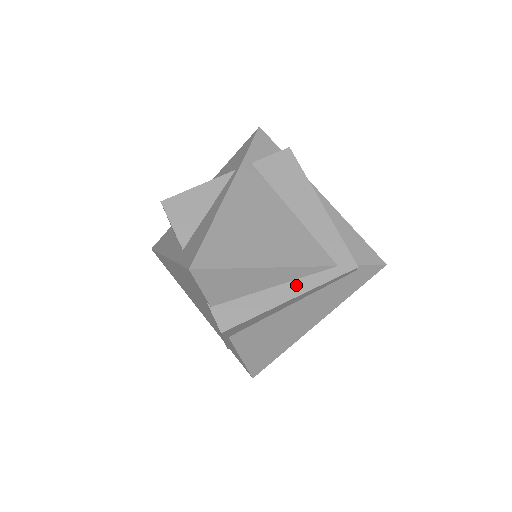
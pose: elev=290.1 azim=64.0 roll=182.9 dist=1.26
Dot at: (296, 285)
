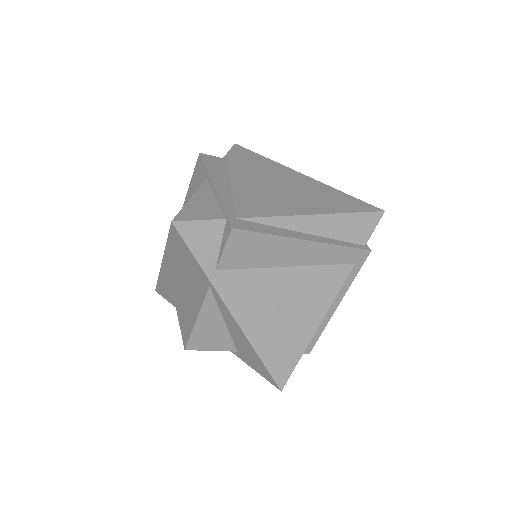
Dot at: occluded
